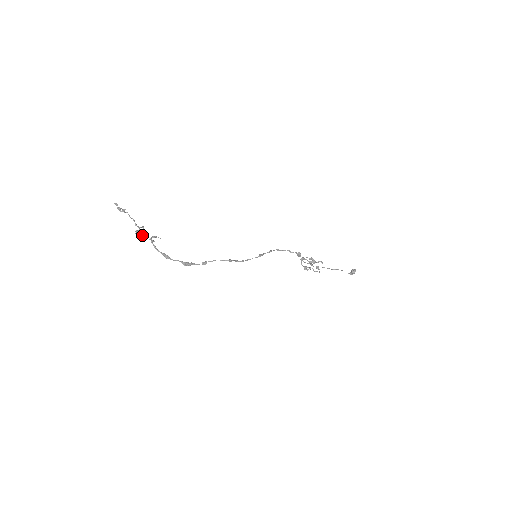
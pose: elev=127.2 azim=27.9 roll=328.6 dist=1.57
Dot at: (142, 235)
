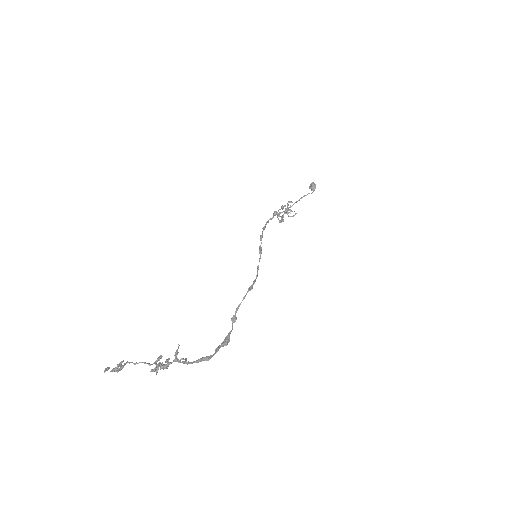
Dot at: (163, 367)
